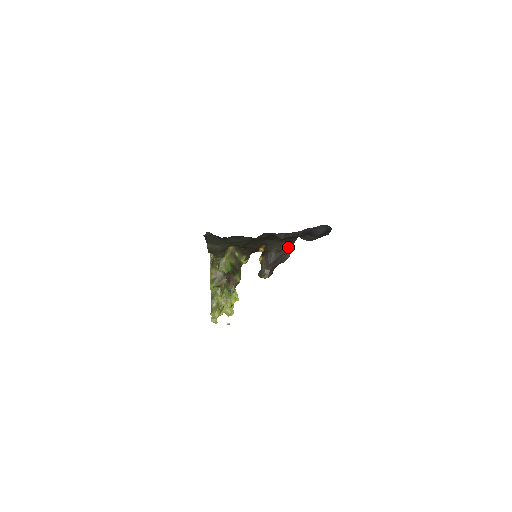
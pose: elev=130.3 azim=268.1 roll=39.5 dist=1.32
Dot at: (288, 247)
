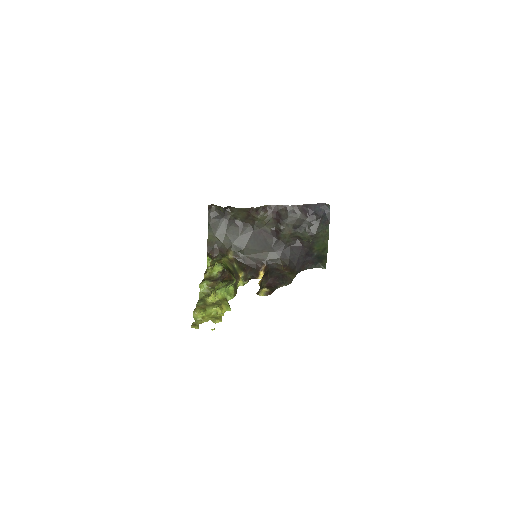
Dot at: (290, 274)
